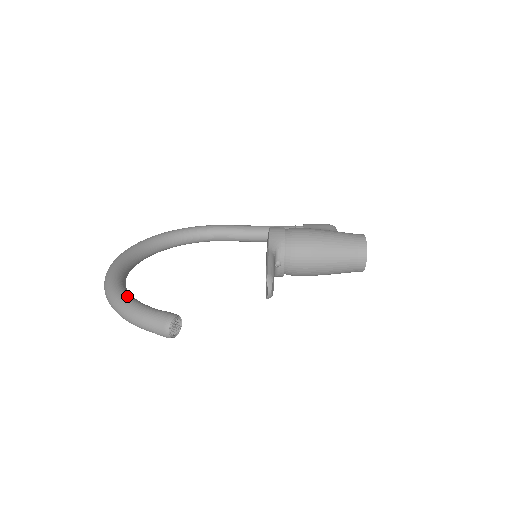
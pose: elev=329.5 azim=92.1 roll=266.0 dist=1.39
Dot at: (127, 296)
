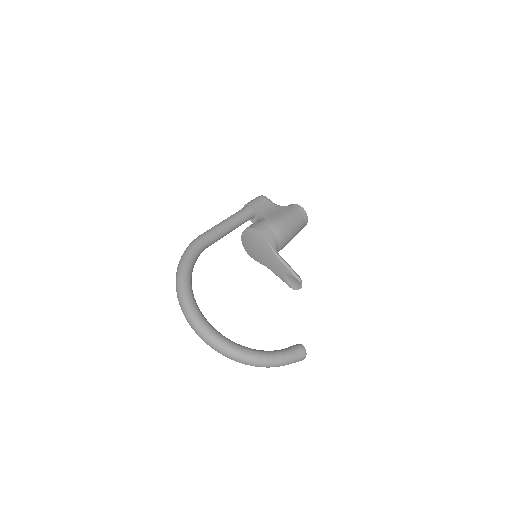
Dot at: (264, 354)
